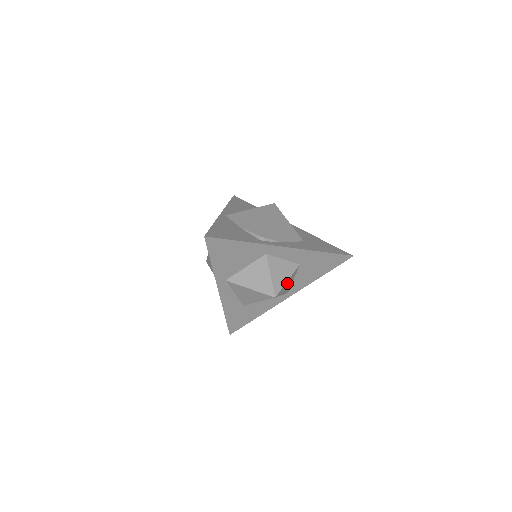
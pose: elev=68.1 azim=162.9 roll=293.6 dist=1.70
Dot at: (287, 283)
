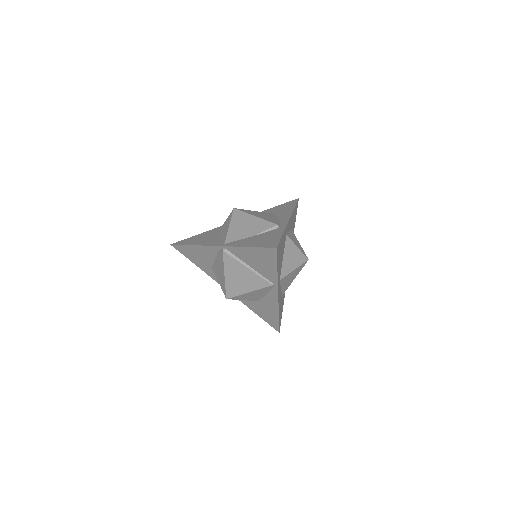
Dot at: occluded
